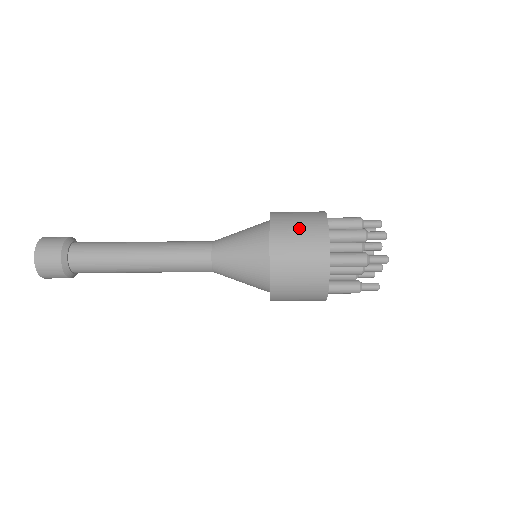
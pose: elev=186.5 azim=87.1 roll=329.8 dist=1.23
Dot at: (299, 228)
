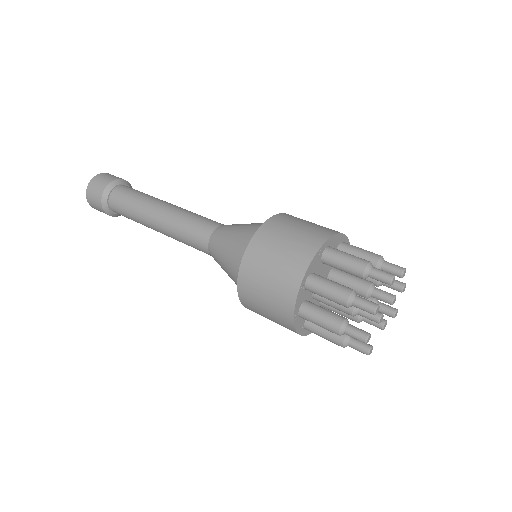
Dot at: (264, 305)
